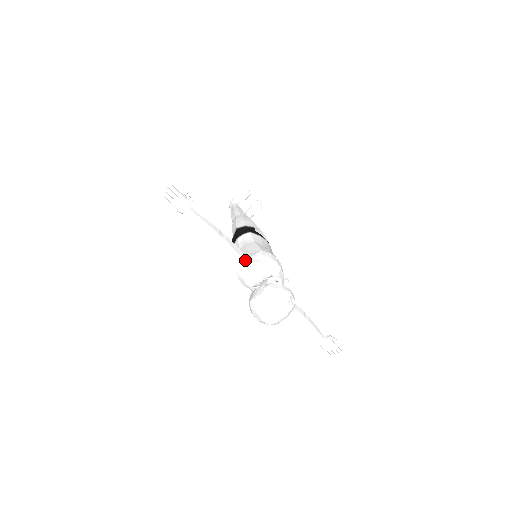
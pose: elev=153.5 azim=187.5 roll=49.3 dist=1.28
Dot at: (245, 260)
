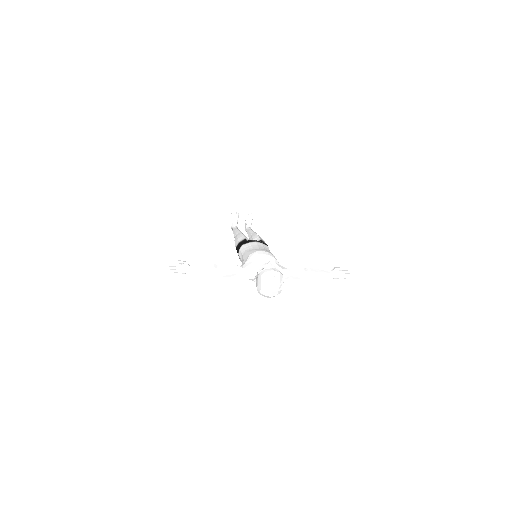
Dot at: (241, 269)
